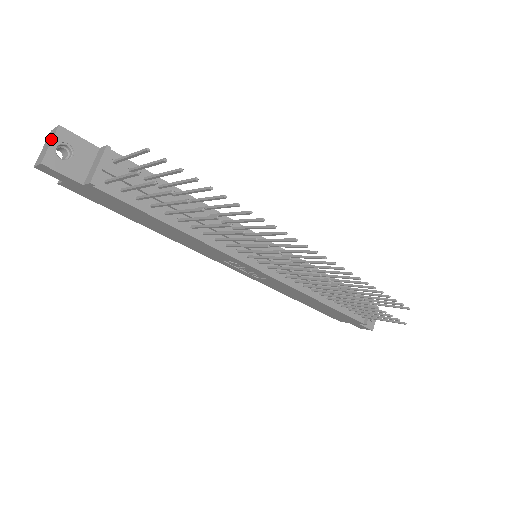
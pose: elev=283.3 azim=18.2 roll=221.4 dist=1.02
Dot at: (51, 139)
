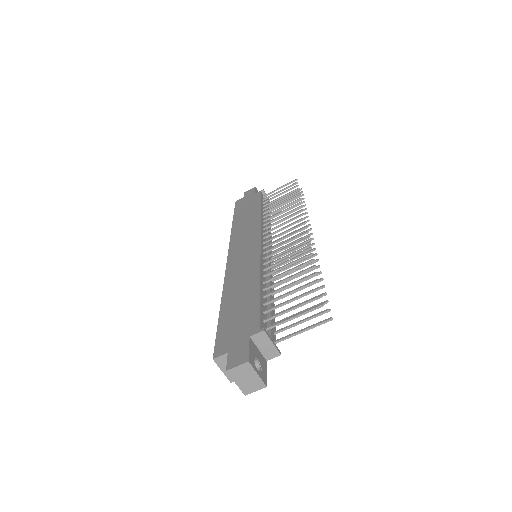
Dot at: (252, 372)
